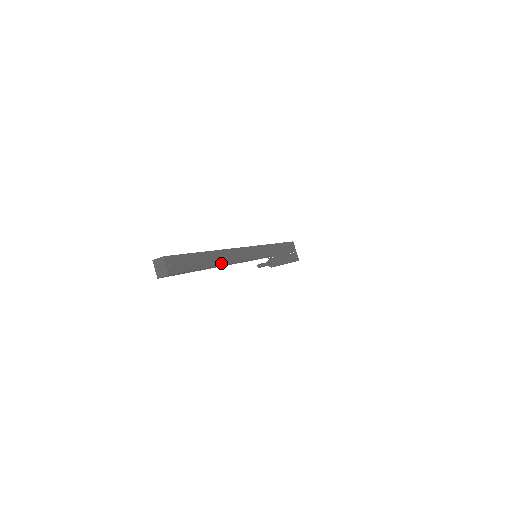
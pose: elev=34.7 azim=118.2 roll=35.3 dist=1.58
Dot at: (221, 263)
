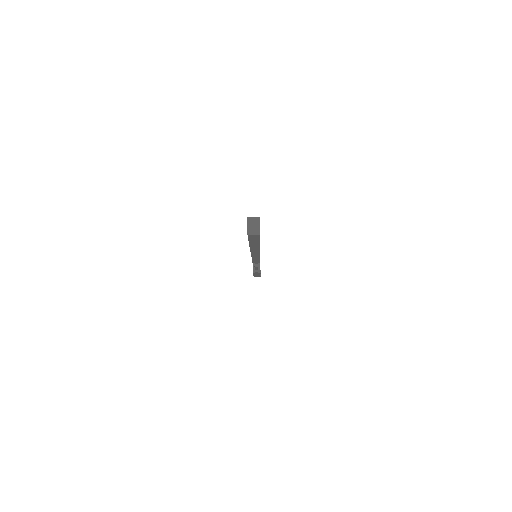
Dot at: occluded
